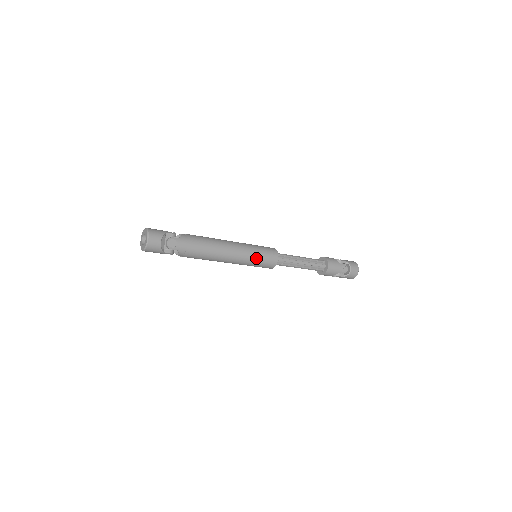
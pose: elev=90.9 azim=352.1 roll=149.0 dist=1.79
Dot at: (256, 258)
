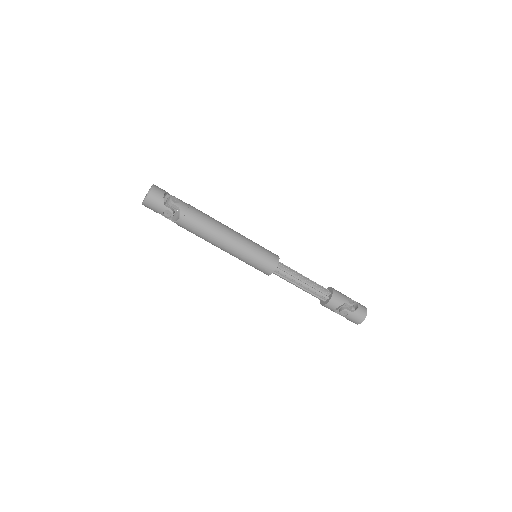
Dot at: (257, 248)
